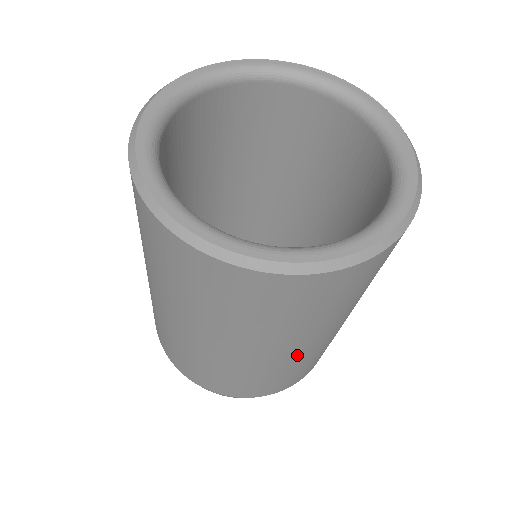
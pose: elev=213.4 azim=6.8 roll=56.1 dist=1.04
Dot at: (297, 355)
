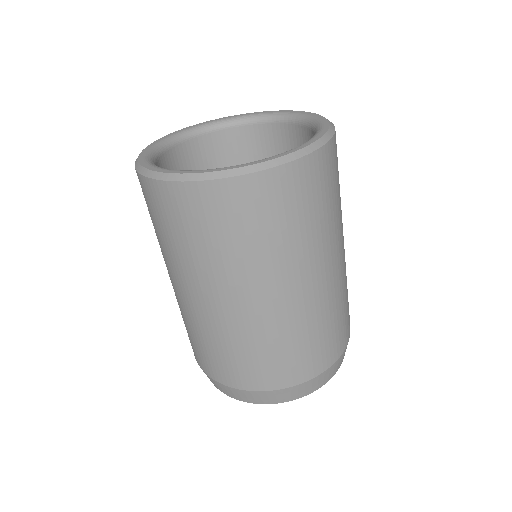
Dot at: (323, 288)
